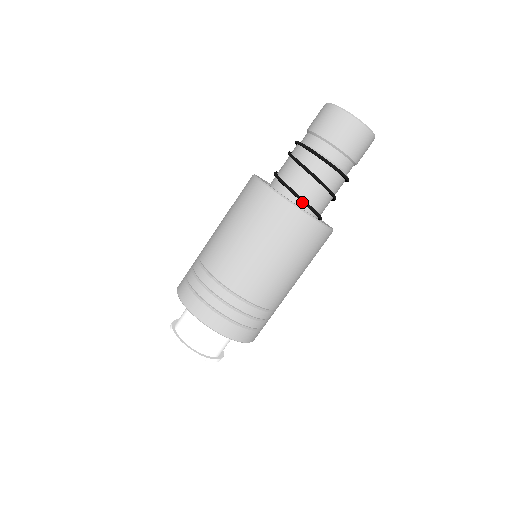
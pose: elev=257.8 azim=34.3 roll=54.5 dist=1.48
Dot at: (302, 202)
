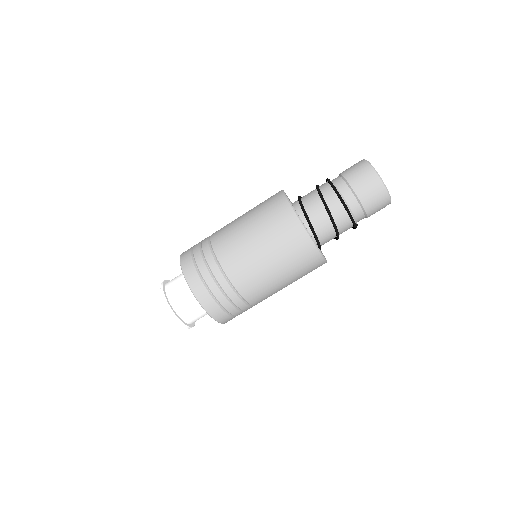
Dot at: (307, 220)
